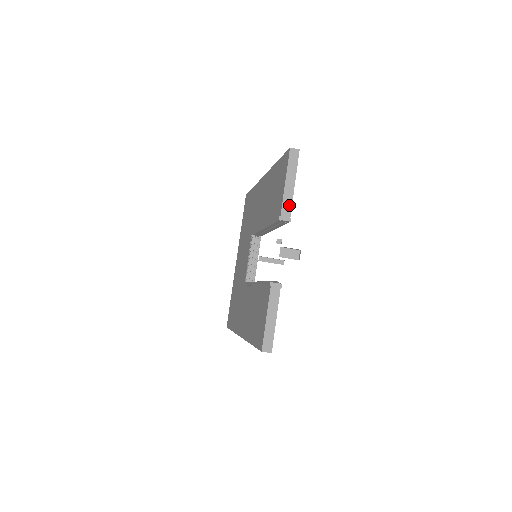
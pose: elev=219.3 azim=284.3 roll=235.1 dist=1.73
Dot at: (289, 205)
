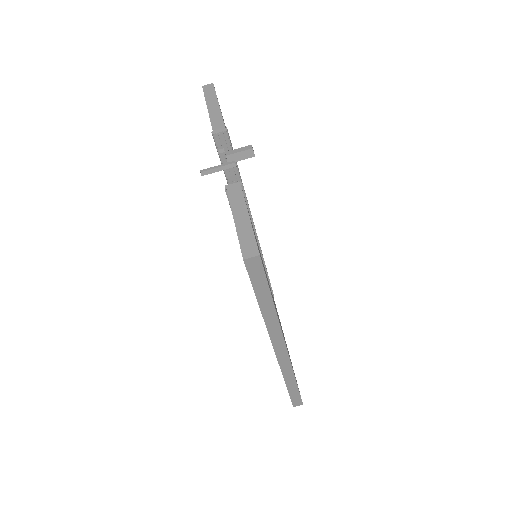
Dot at: (219, 120)
